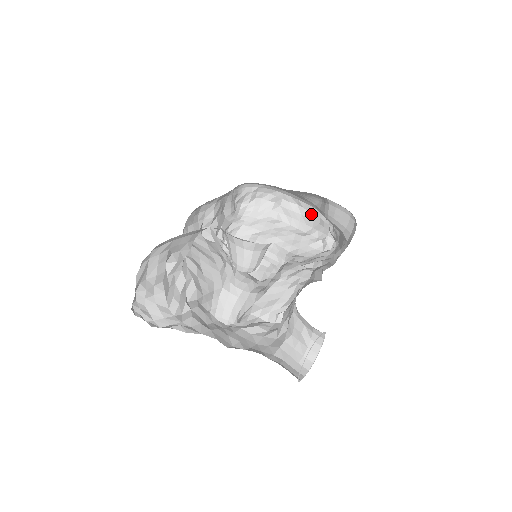
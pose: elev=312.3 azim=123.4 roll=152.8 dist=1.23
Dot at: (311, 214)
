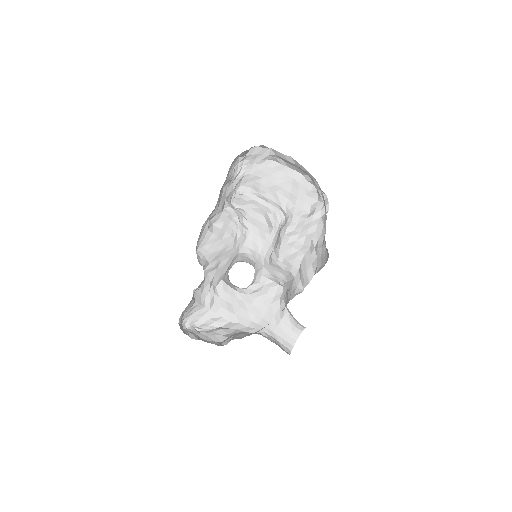
Dot at: (304, 169)
